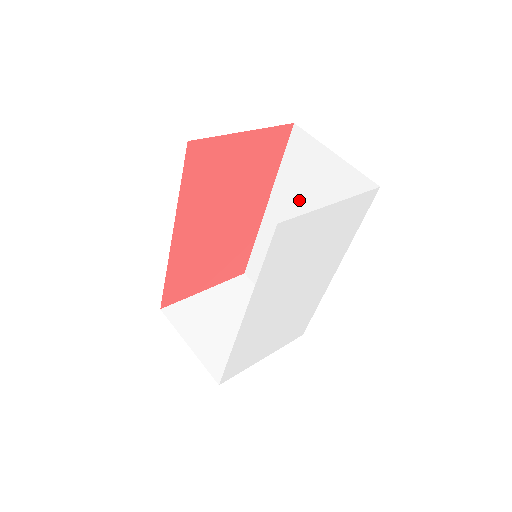
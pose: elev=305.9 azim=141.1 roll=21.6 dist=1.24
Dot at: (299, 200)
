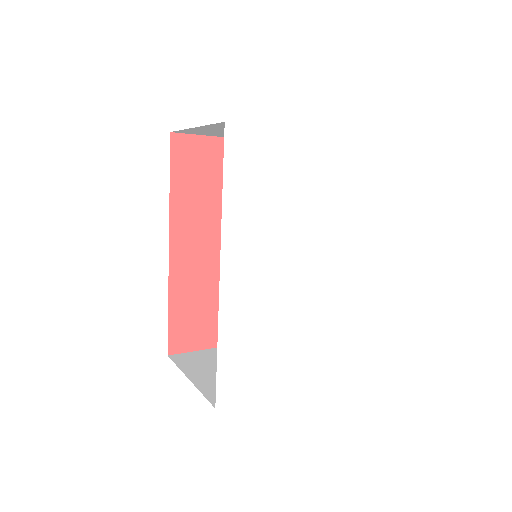
Dot at: occluded
